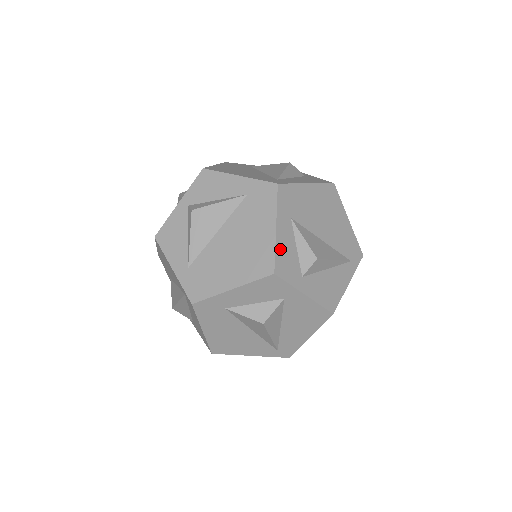
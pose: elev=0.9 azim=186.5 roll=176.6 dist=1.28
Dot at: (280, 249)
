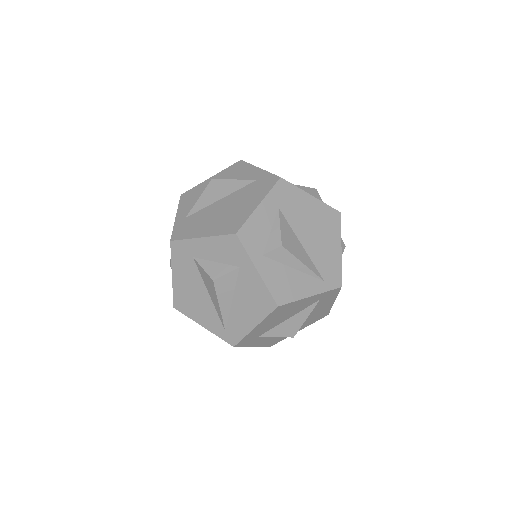
Dot at: (253, 221)
